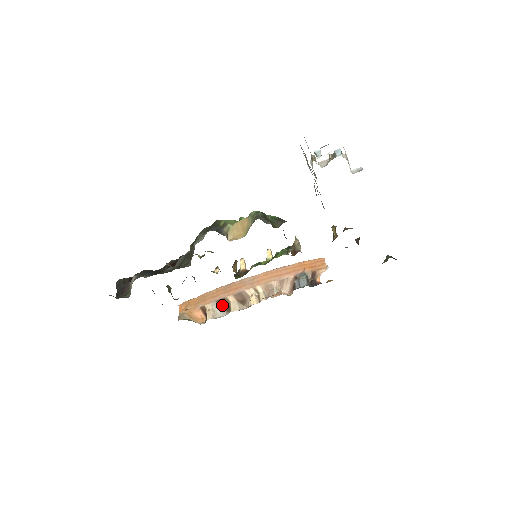
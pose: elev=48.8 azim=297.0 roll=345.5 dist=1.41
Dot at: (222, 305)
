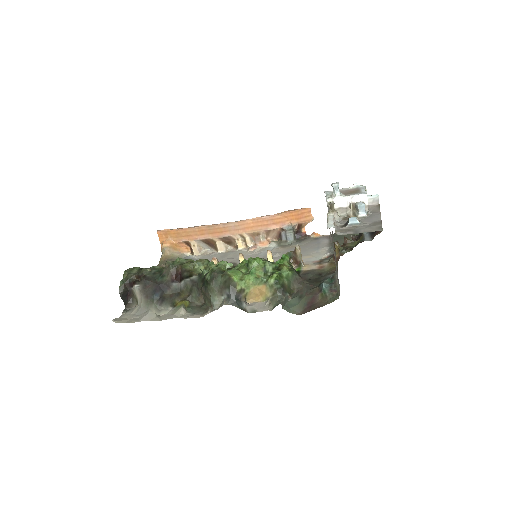
Dot at: (207, 243)
